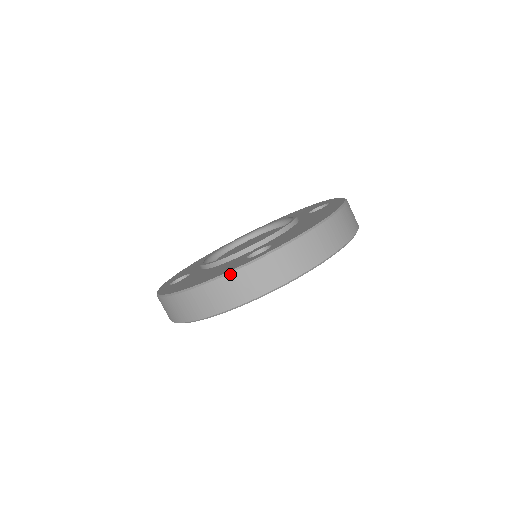
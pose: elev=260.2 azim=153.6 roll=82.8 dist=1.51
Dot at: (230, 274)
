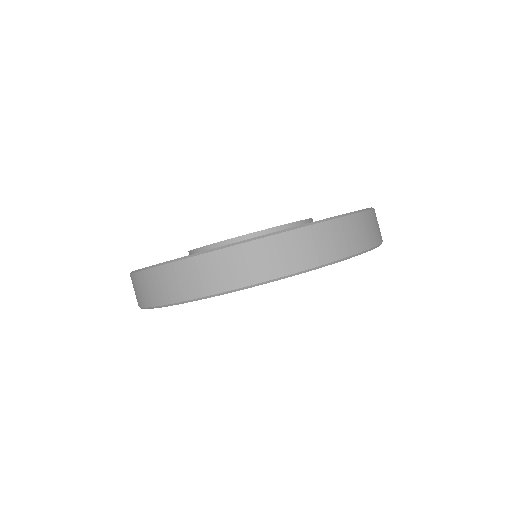
Dot at: (317, 224)
